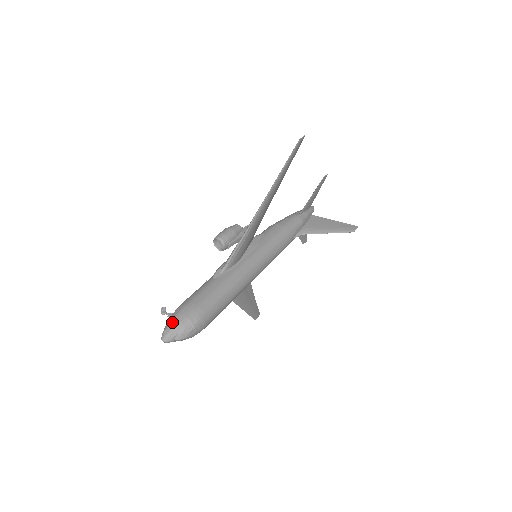
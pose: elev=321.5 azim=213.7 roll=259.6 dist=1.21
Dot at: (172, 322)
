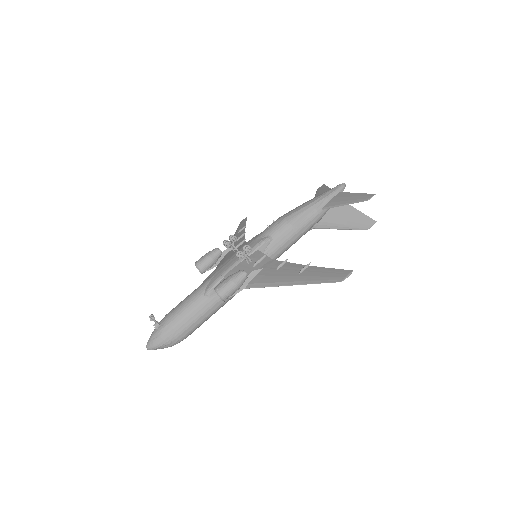
Dot at: (158, 341)
